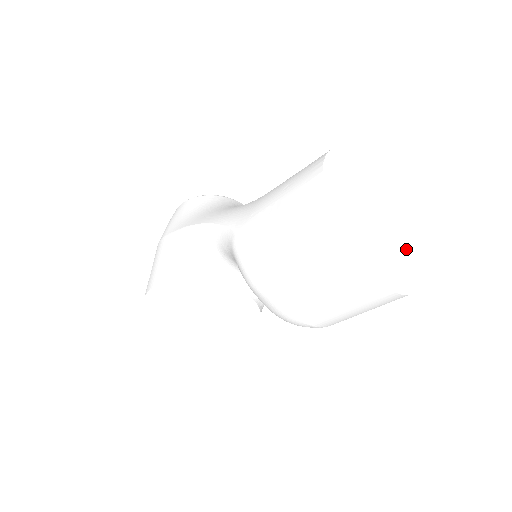
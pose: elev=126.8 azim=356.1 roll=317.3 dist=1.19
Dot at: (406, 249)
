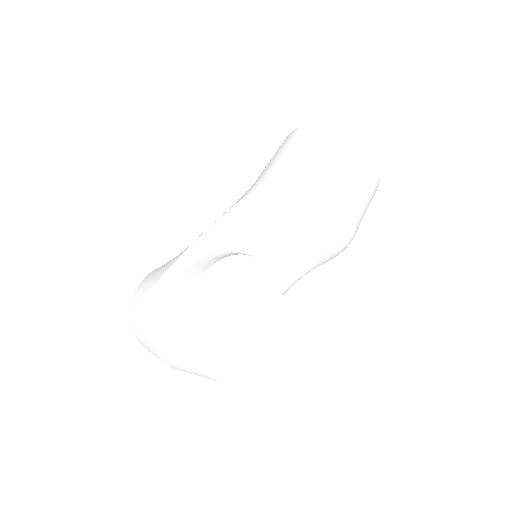
Dot at: occluded
